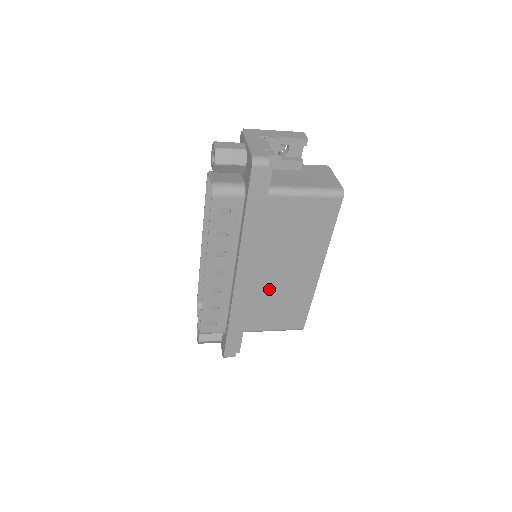
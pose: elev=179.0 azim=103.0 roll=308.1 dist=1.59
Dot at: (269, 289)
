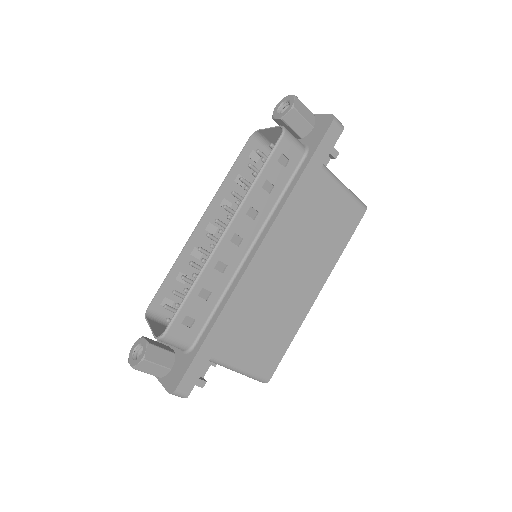
Dot at: (268, 295)
